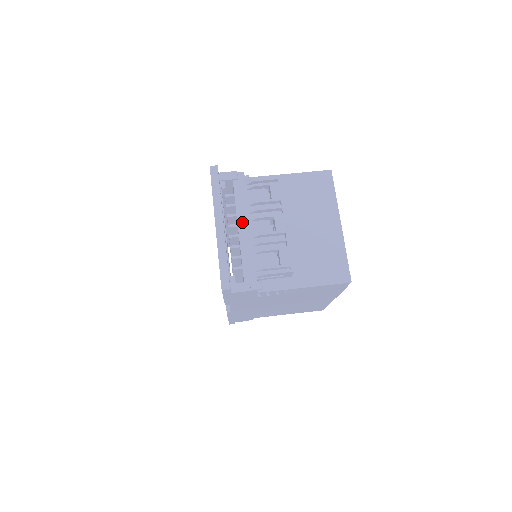
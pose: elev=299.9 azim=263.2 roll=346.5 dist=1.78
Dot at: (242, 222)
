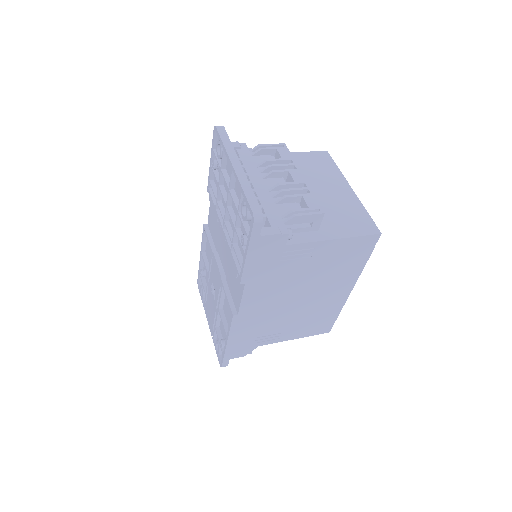
Dot at: (255, 179)
